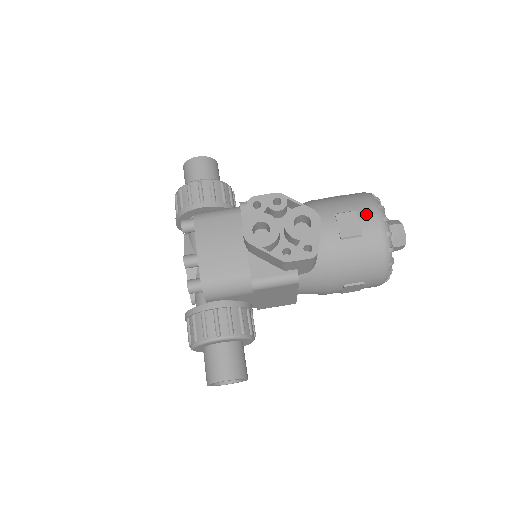
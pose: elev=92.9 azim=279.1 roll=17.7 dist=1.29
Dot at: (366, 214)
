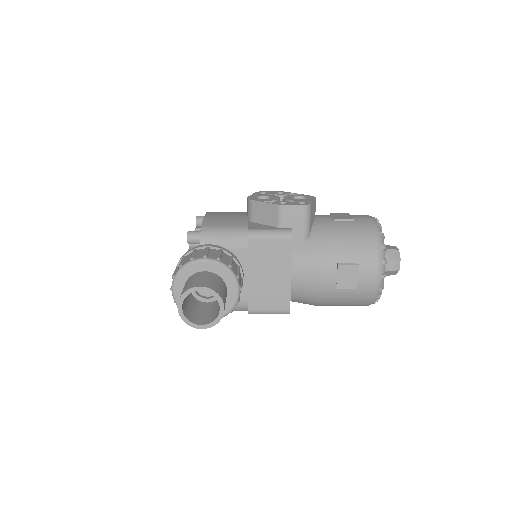
Dot at: (358, 215)
